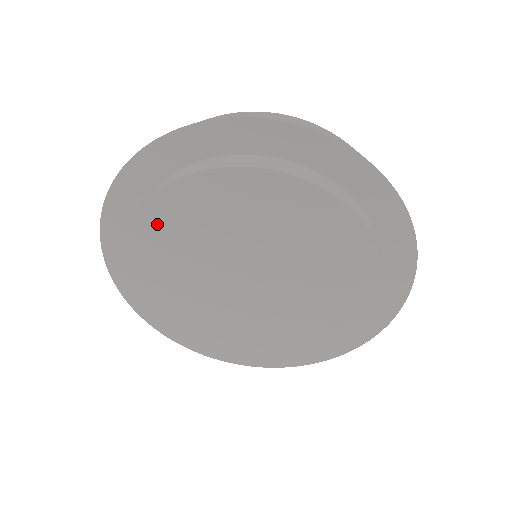
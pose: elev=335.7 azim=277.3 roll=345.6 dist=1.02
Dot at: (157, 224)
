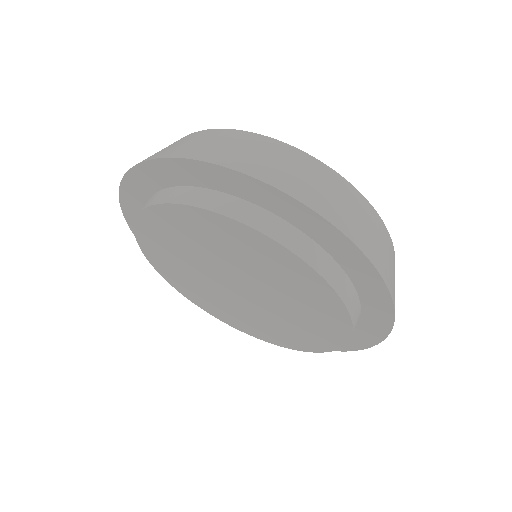
Dot at: (151, 232)
